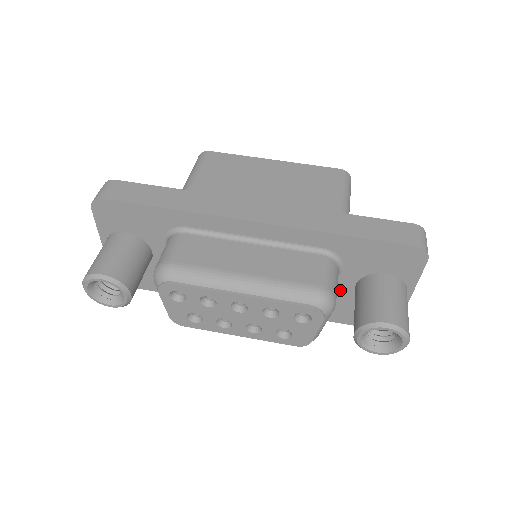
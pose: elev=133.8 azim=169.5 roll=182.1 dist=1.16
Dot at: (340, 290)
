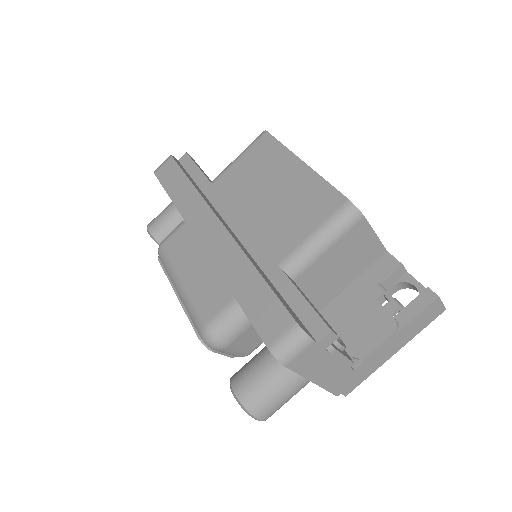
Dot at: occluded
